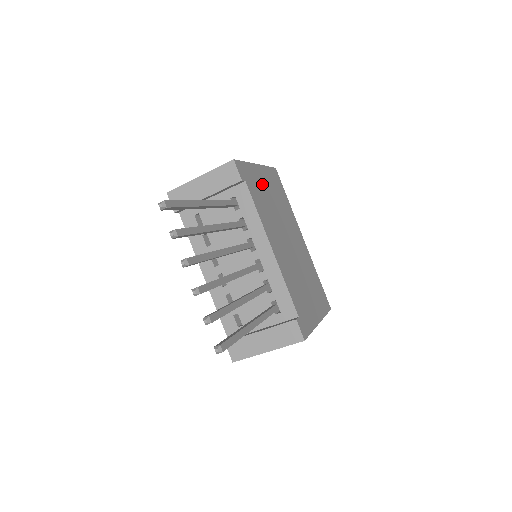
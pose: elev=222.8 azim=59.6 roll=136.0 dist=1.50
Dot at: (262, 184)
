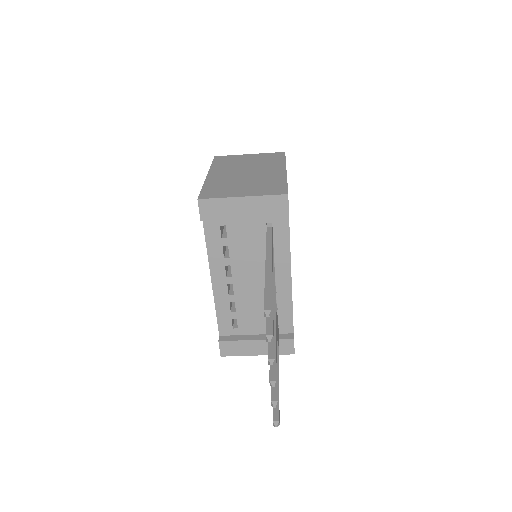
Dot at: occluded
